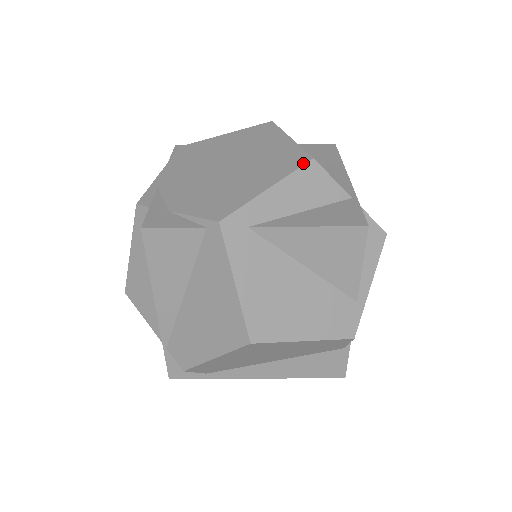
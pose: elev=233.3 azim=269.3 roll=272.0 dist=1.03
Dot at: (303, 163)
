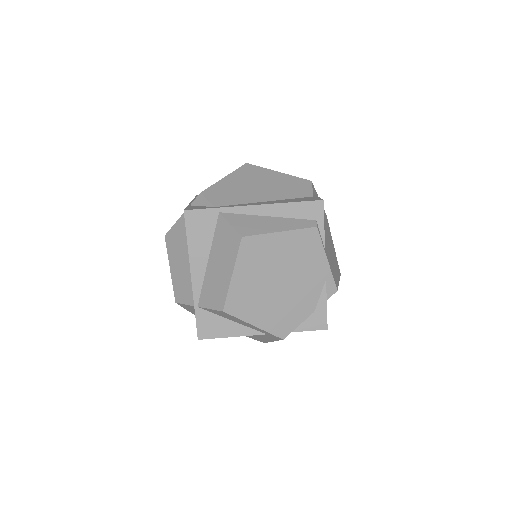
Dot at: occluded
